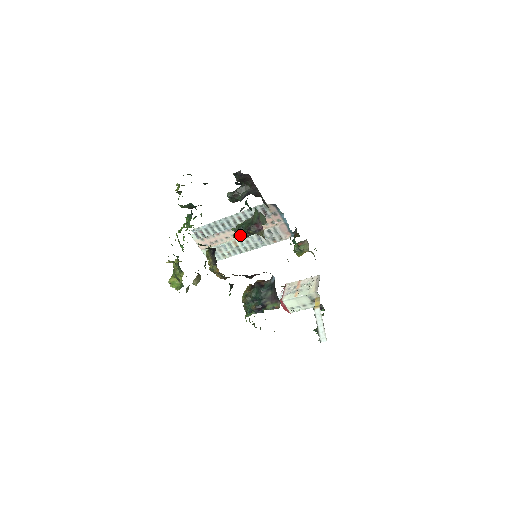
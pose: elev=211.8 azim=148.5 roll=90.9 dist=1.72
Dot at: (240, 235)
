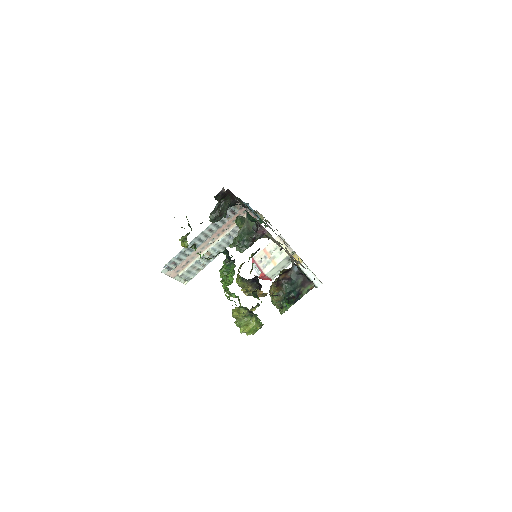
Dot at: (244, 248)
